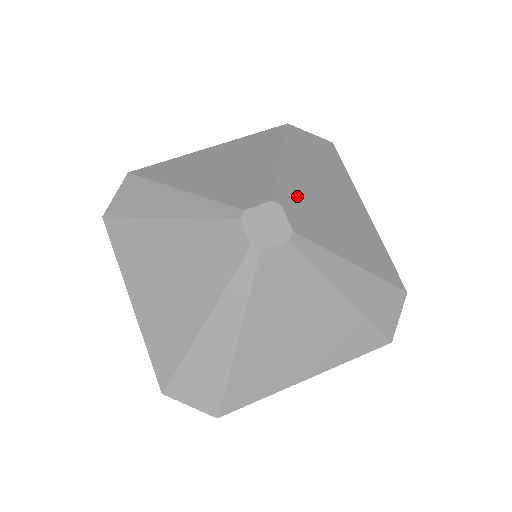
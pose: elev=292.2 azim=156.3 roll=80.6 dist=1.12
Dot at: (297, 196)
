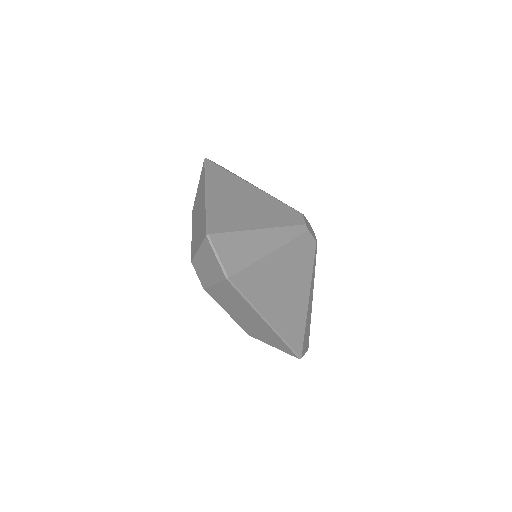
Dot at: occluded
